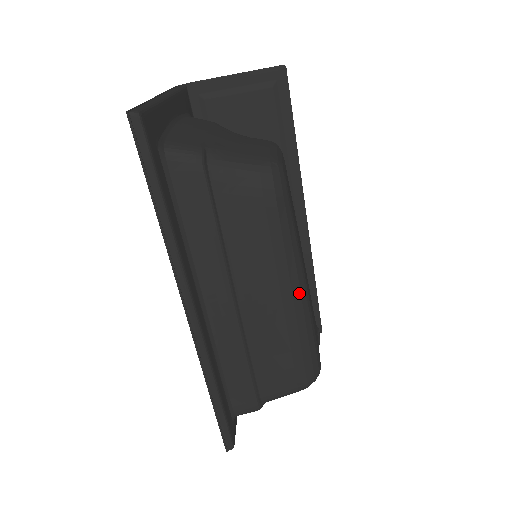
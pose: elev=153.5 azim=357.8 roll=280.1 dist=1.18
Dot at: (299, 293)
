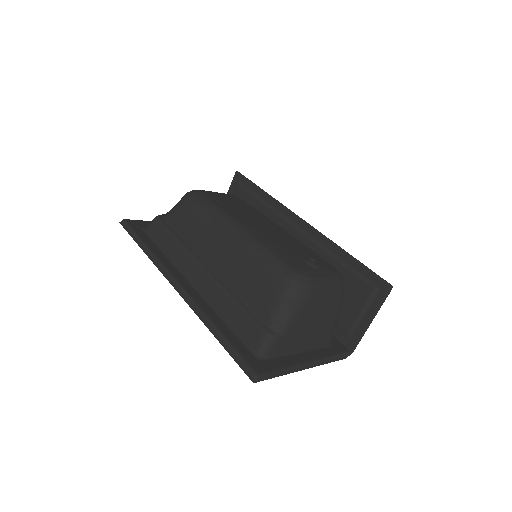
Dot at: (235, 232)
